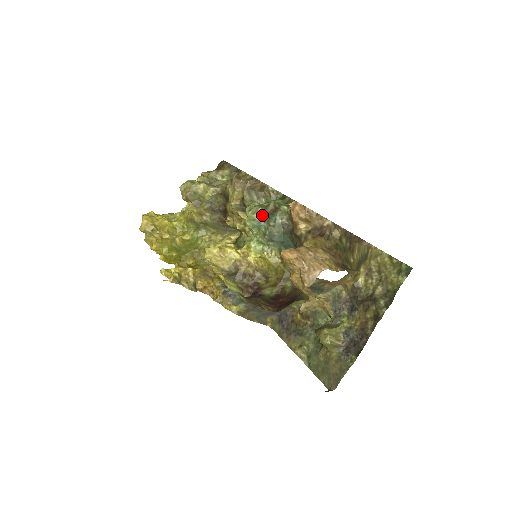
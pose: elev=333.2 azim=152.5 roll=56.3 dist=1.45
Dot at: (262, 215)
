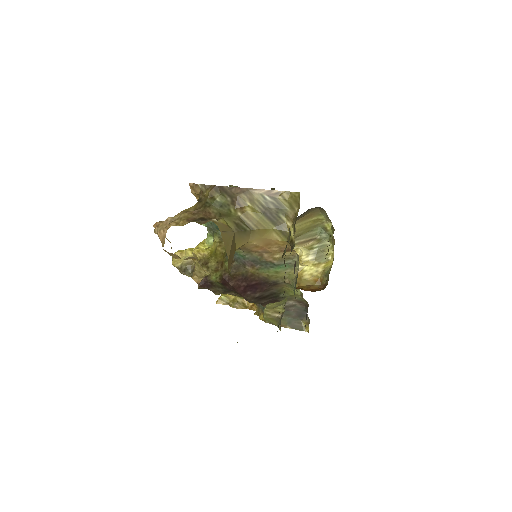
Dot at: occluded
